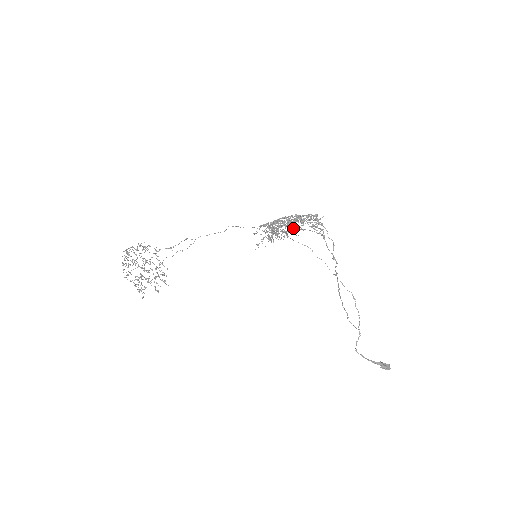
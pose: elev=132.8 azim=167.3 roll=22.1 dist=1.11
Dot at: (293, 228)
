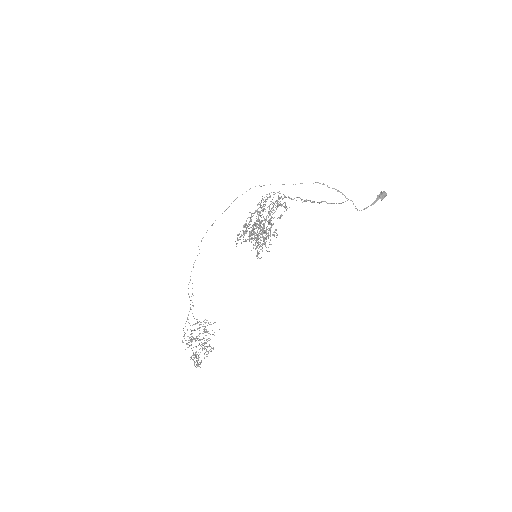
Dot at: occluded
